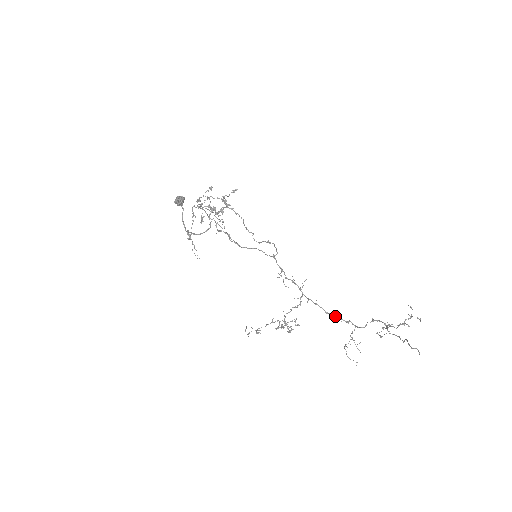
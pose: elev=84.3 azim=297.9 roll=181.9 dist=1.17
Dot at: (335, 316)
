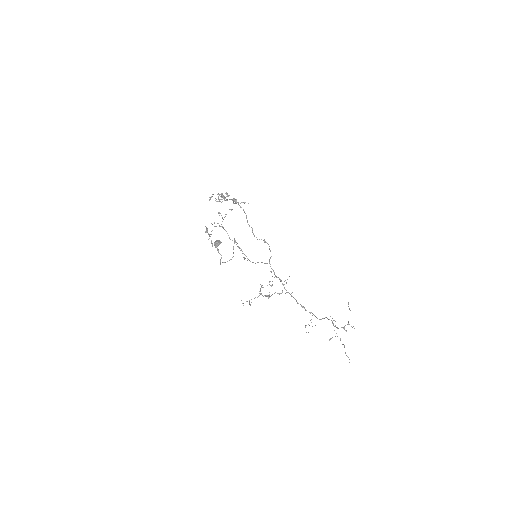
Dot at: (303, 307)
